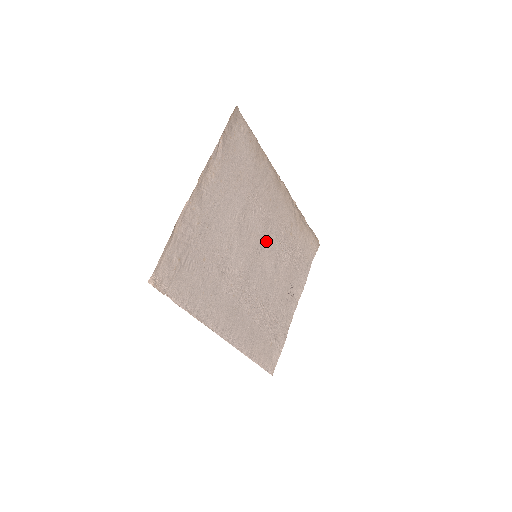
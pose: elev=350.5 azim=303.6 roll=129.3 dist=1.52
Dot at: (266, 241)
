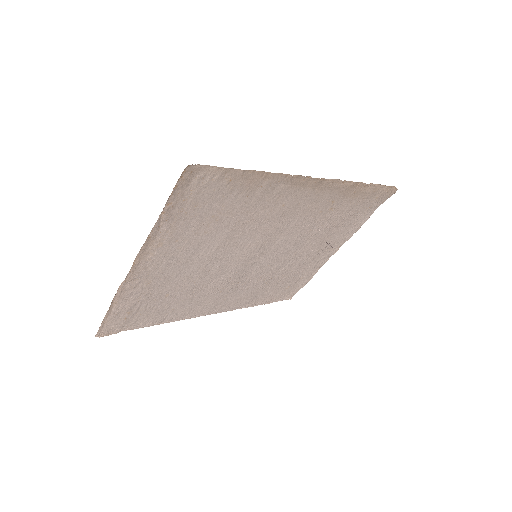
Dot at: (276, 237)
